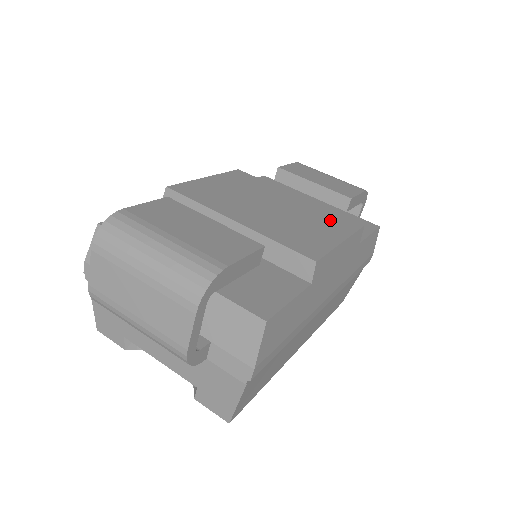
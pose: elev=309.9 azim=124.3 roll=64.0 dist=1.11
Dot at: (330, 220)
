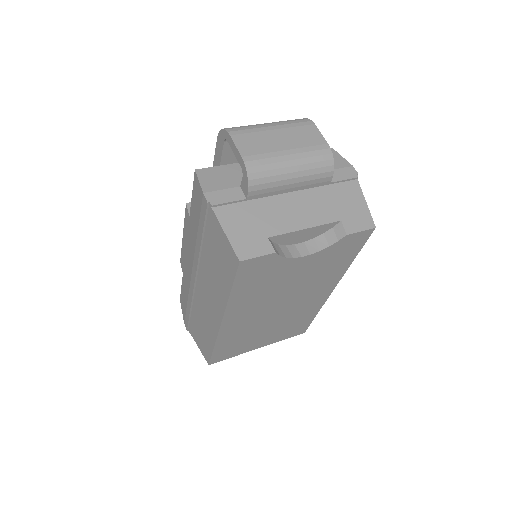
Dot at: occluded
